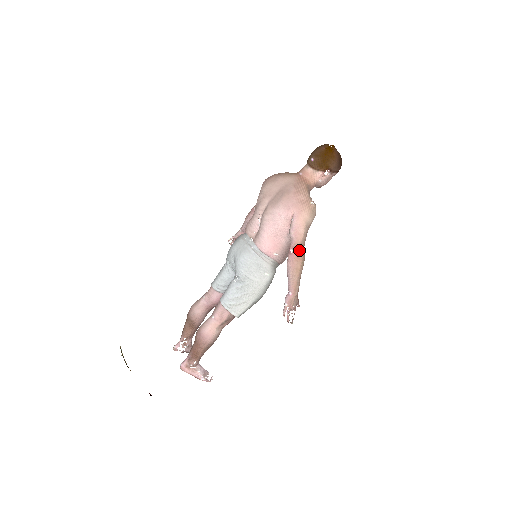
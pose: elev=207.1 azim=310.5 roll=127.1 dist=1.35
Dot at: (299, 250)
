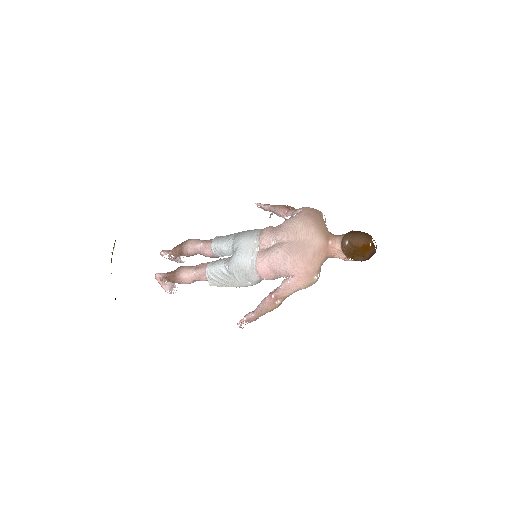
Dot at: (278, 300)
